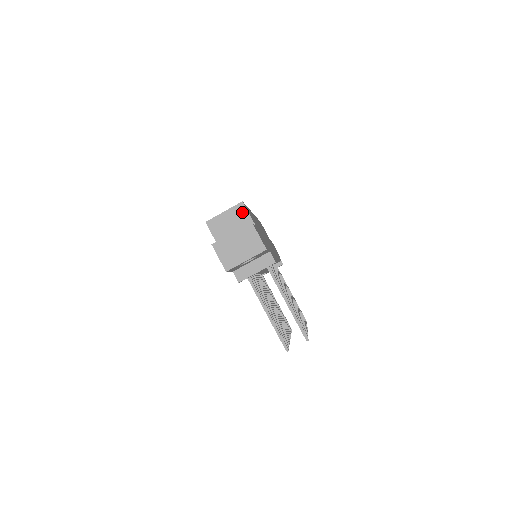
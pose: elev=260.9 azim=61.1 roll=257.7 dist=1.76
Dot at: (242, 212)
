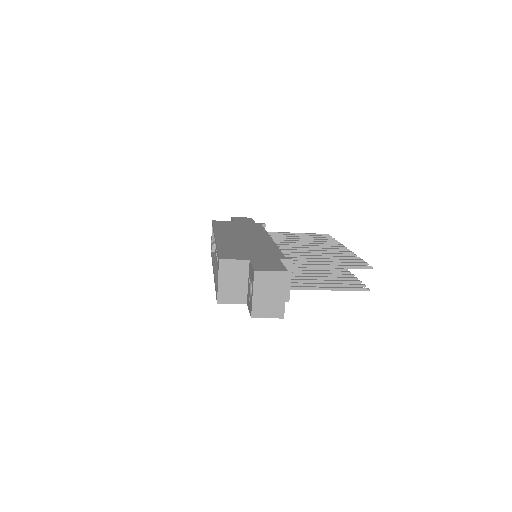
Dot at: (229, 265)
